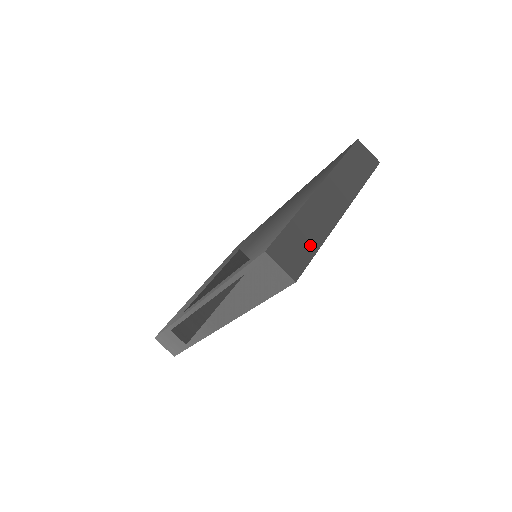
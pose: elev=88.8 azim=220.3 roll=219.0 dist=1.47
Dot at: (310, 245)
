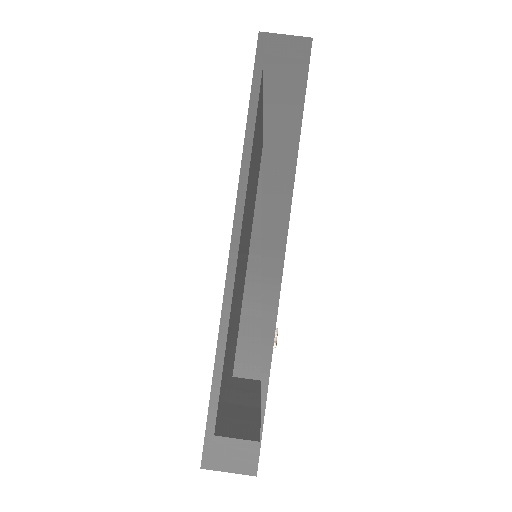
Dot at: occluded
